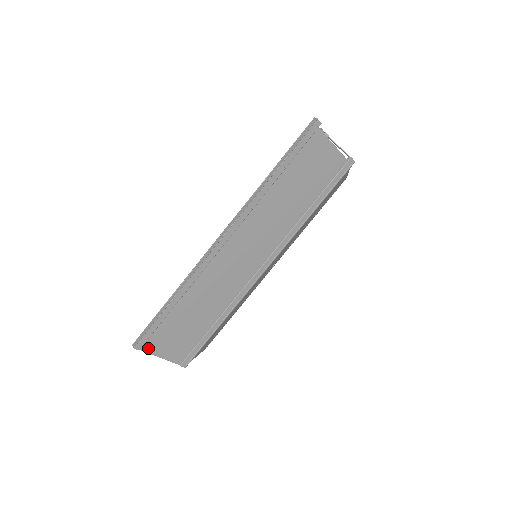
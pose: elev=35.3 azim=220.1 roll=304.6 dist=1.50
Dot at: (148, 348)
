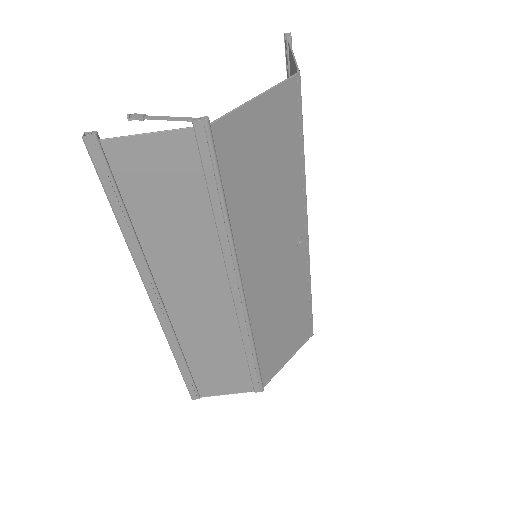
Dot at: (207, 393)
